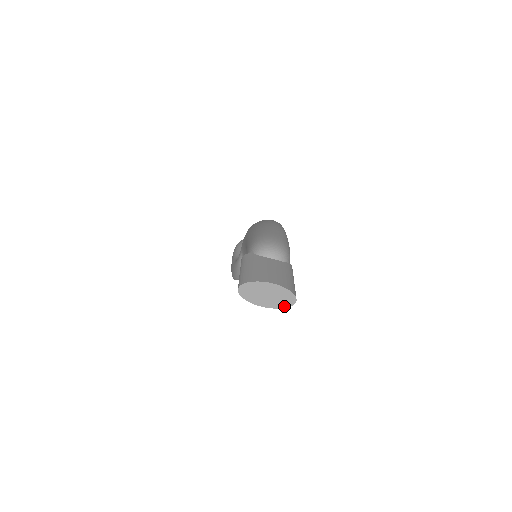
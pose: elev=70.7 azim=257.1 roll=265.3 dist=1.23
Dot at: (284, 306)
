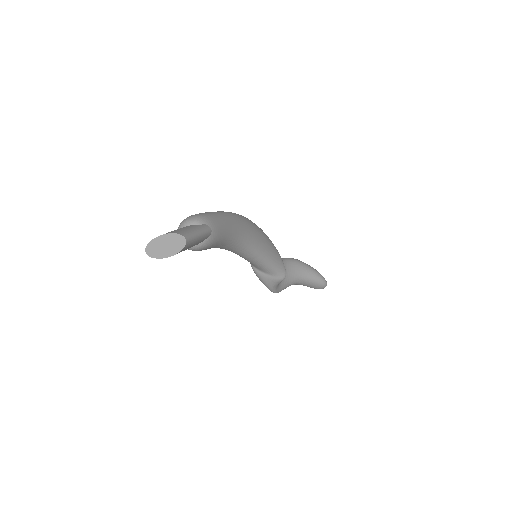
Dot at: (181, 248)
